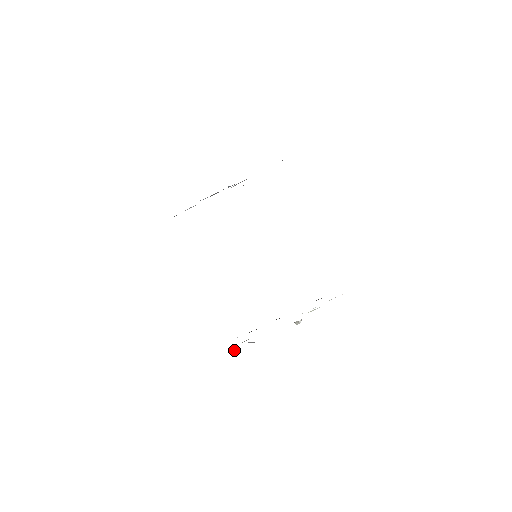
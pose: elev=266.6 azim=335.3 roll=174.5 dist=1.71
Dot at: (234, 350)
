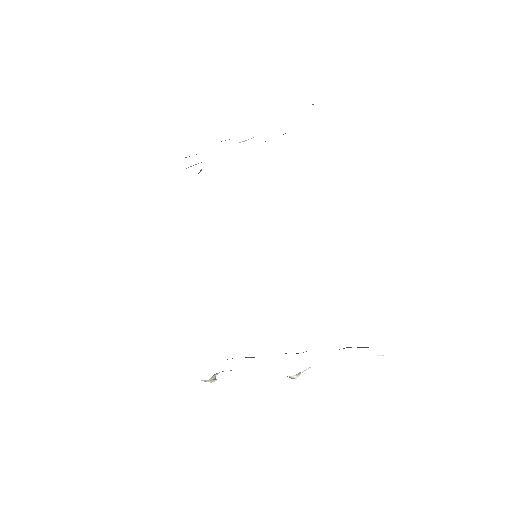
Dot at: occluded
